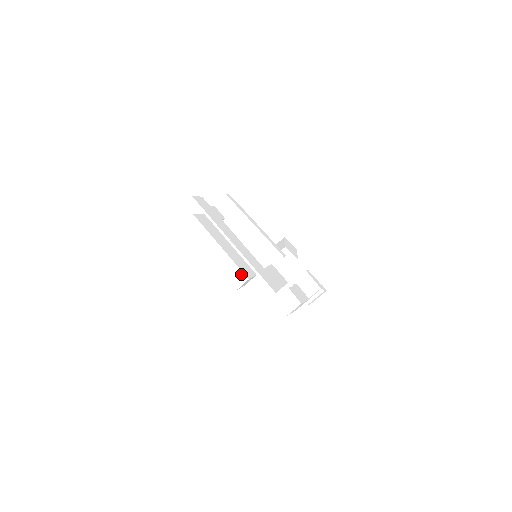
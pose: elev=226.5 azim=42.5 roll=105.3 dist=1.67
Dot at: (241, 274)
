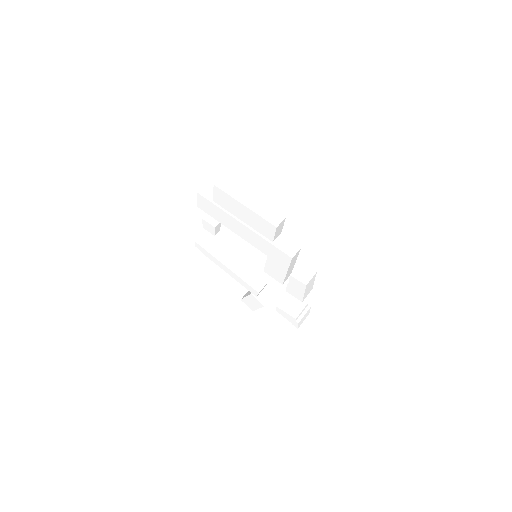
Dot at: (278, 214)
